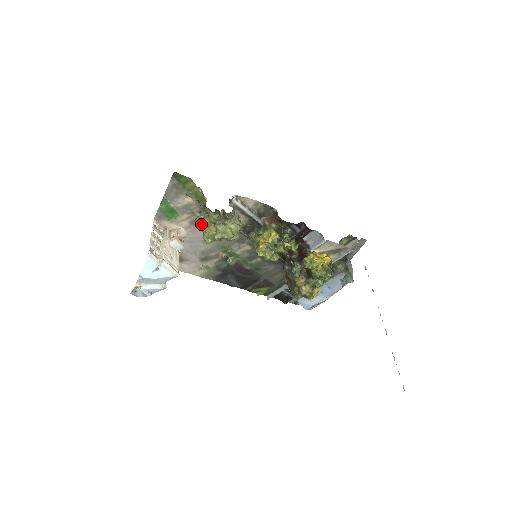
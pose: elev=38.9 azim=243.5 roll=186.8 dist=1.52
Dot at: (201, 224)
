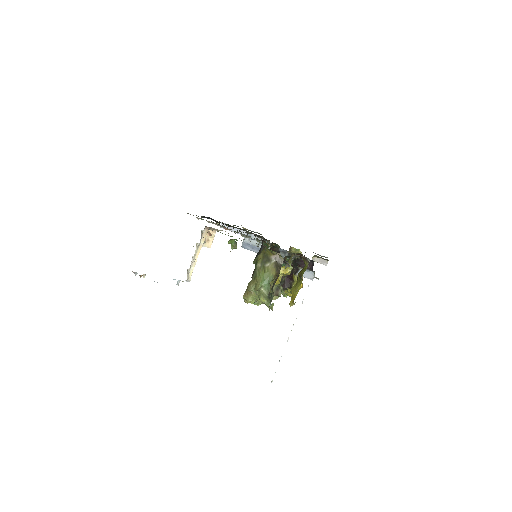
Dot at: occluded
